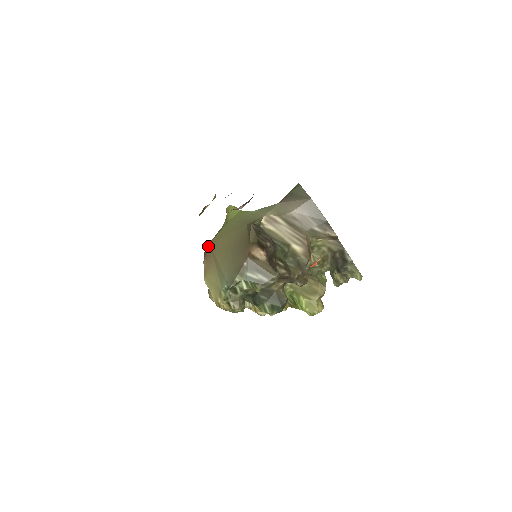
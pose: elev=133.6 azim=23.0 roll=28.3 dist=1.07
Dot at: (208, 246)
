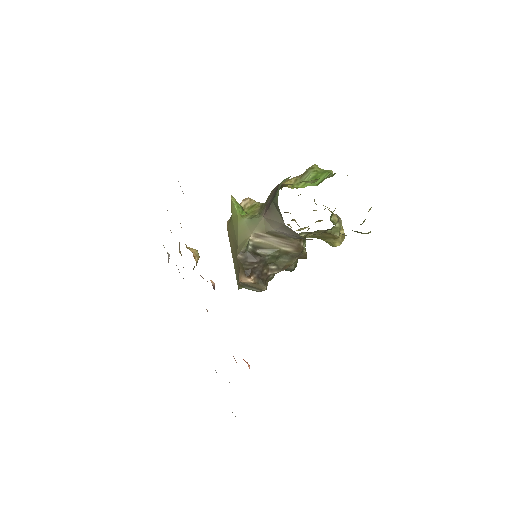
Dot at: (227, 228)
